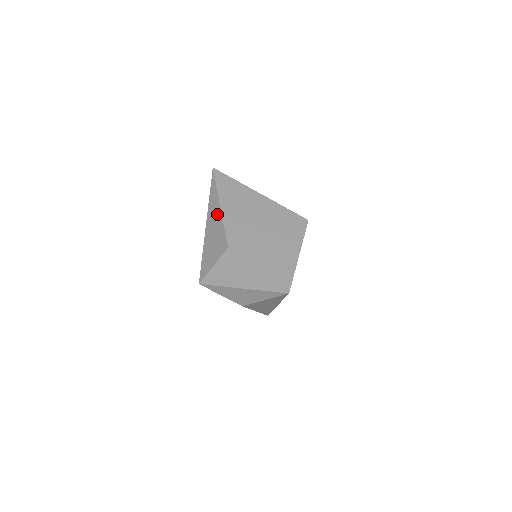
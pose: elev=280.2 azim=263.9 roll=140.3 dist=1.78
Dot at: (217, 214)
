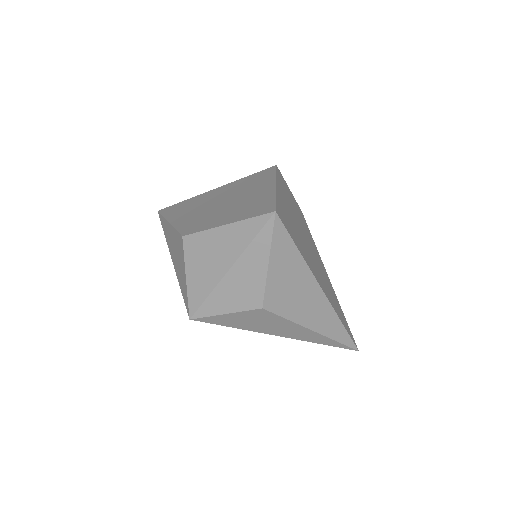
Dot at: (170, 232)
